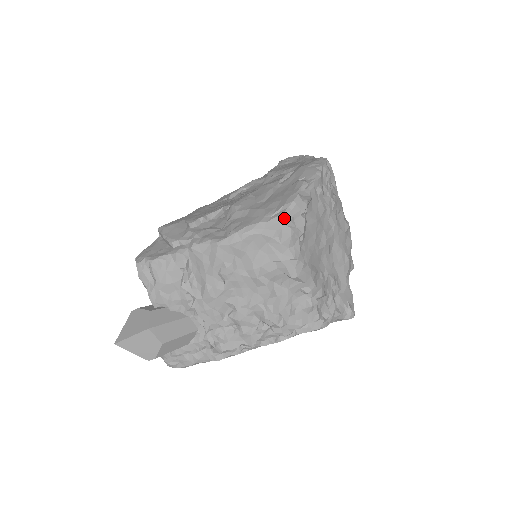
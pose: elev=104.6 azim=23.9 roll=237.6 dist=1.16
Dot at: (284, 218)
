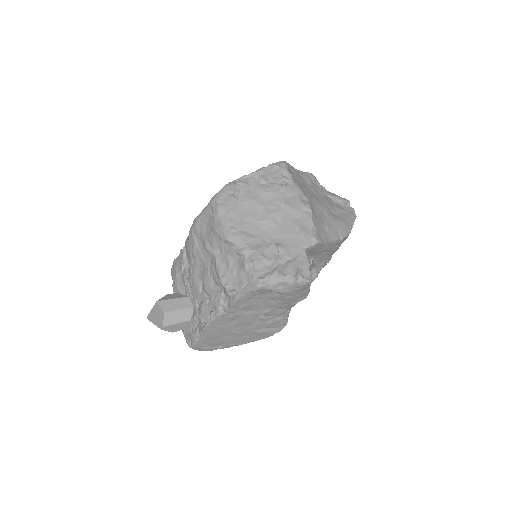
Dot at: (214, 198)
